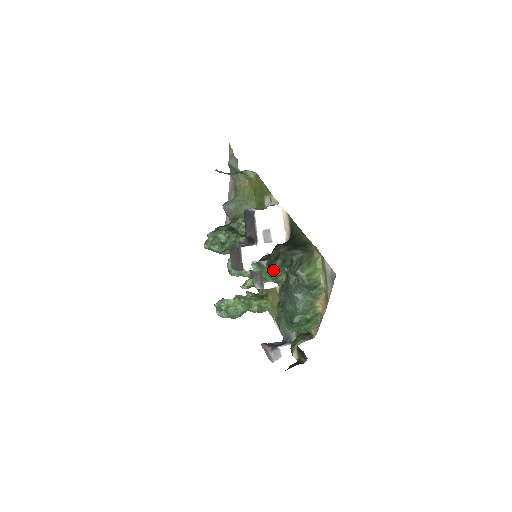
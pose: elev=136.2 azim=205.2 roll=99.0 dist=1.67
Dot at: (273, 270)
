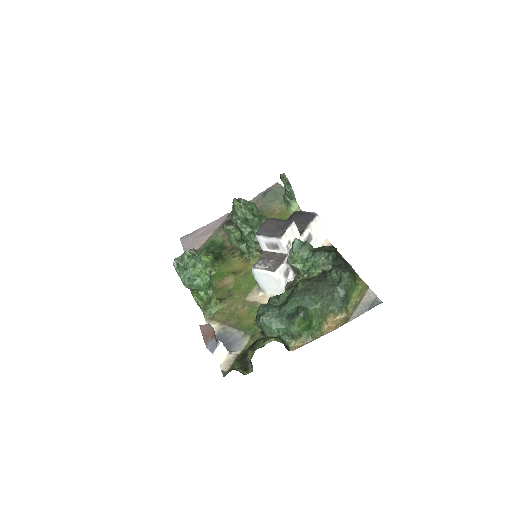
Dot at: (318, 257)
